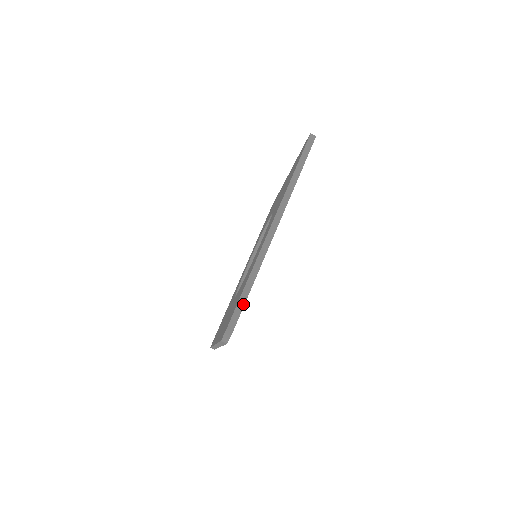
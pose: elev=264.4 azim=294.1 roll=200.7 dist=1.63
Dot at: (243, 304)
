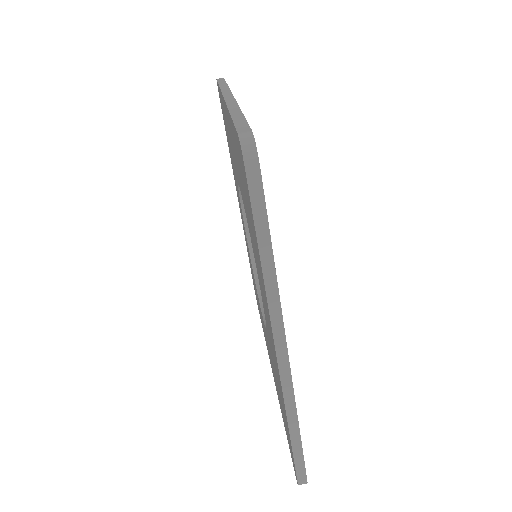
Dot at: (301, 455)
